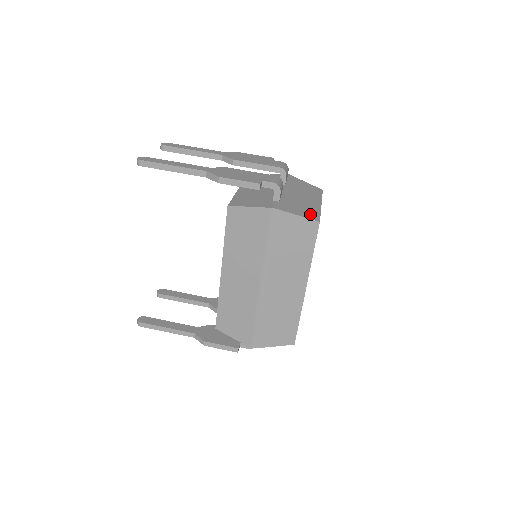
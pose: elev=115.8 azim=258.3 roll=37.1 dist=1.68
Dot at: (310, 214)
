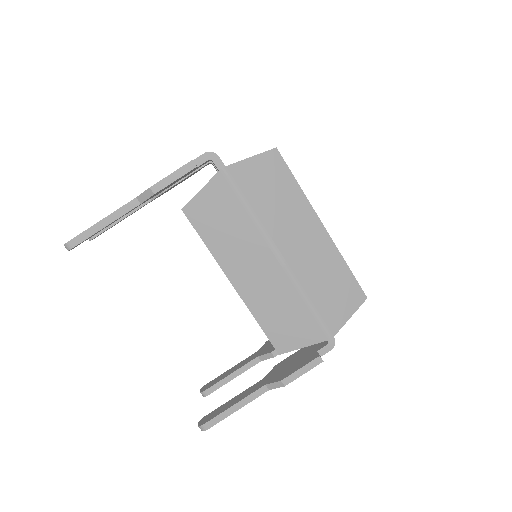
Dot at: occluded
